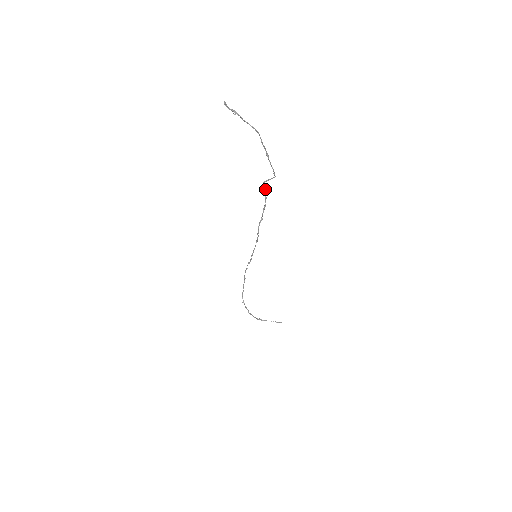
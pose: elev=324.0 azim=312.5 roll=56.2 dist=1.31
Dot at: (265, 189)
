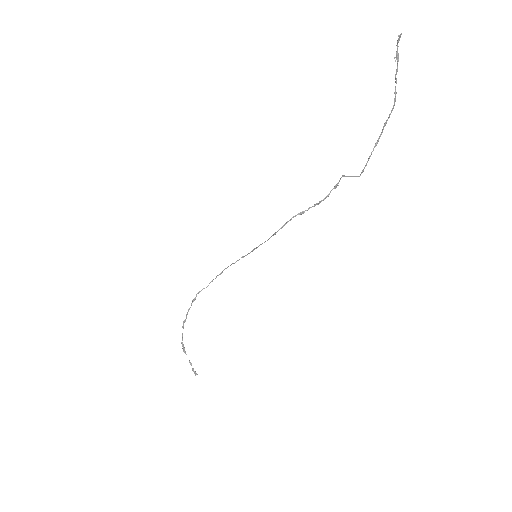
Dot at: (337, 185)
